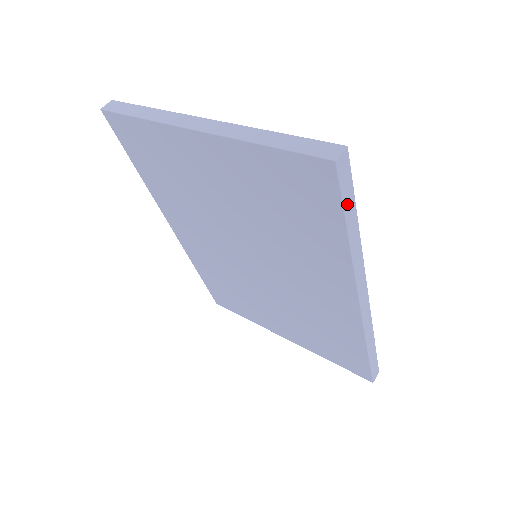
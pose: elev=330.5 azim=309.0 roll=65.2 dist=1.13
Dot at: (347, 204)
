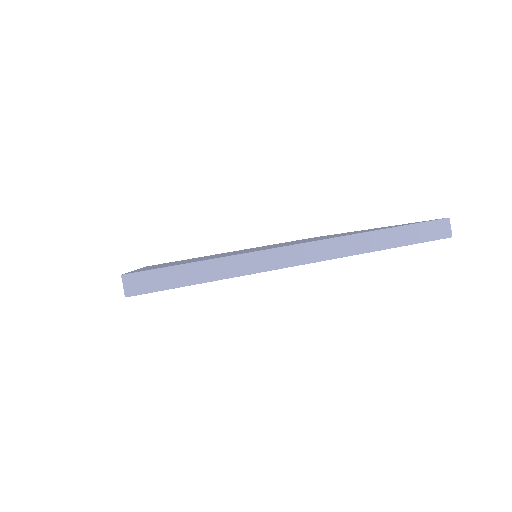
Dot at: occluded
